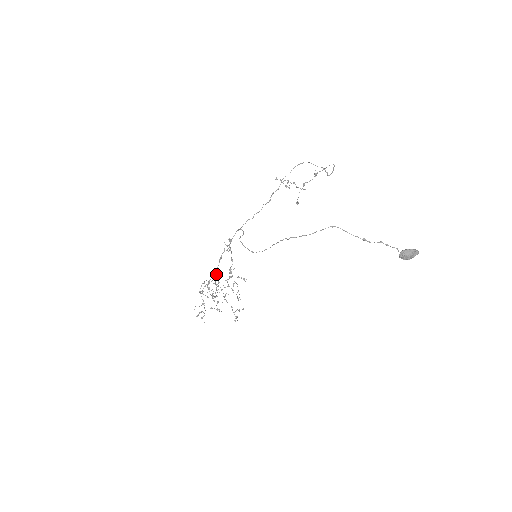
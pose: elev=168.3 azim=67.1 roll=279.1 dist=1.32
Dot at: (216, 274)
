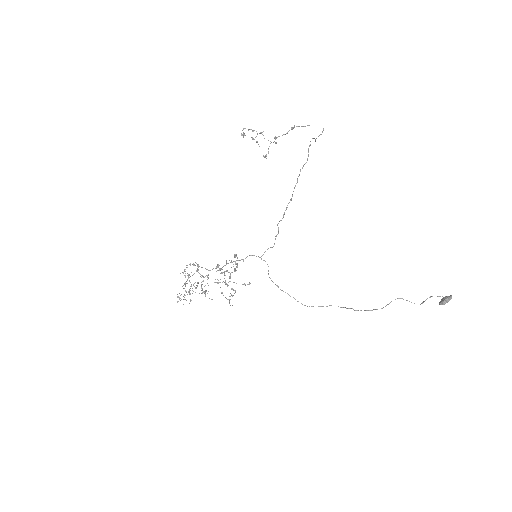
Dot at: (199, 266)
